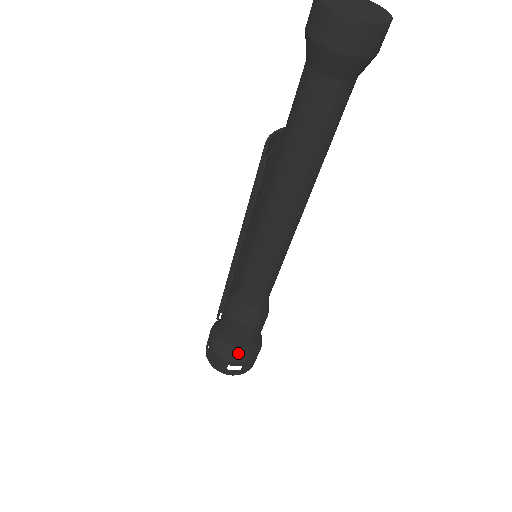
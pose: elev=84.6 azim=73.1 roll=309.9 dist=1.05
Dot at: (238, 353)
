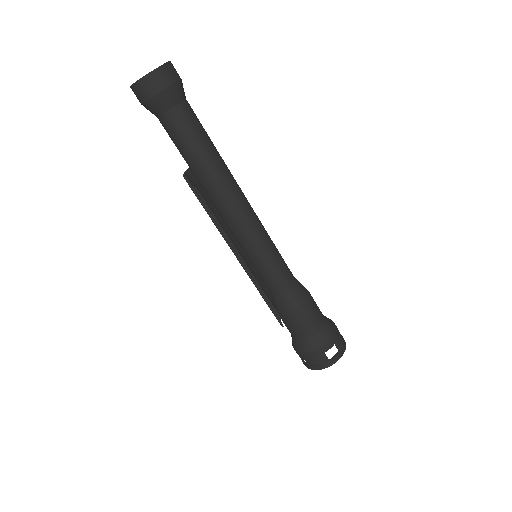
Dot at: (320, 336)
